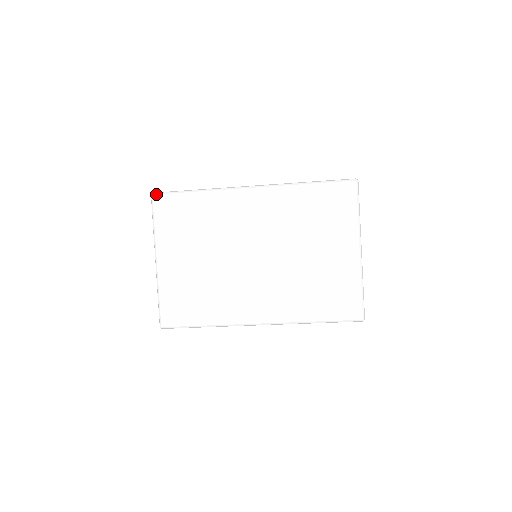
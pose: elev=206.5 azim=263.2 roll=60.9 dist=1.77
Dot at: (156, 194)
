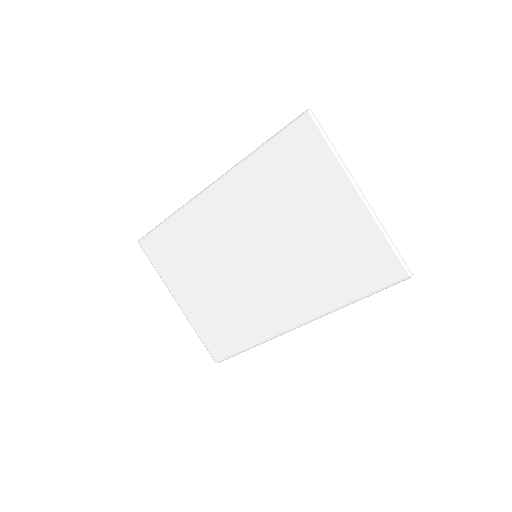
Dot at: (141, 240)
